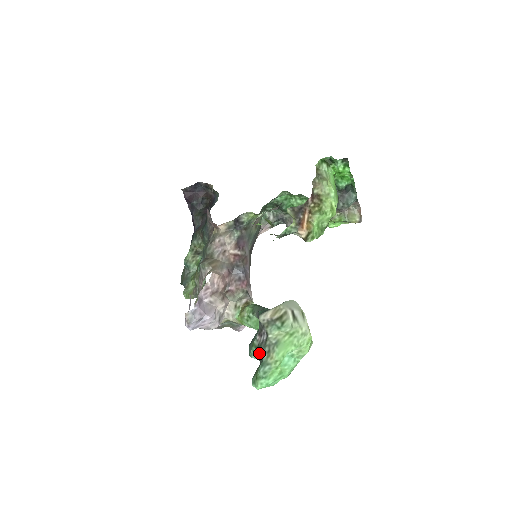
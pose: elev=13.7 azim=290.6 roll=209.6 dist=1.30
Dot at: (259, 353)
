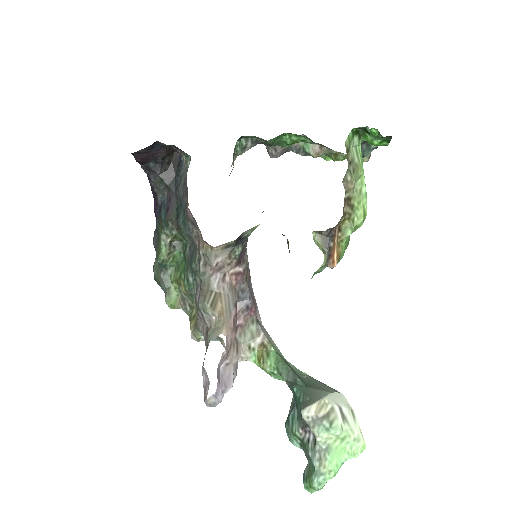
Dot at: (305, 450)
